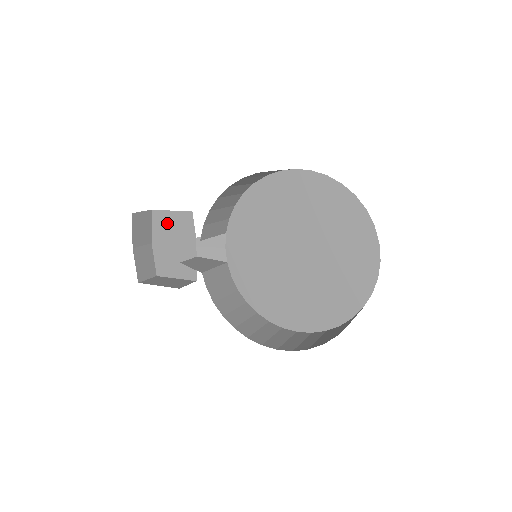
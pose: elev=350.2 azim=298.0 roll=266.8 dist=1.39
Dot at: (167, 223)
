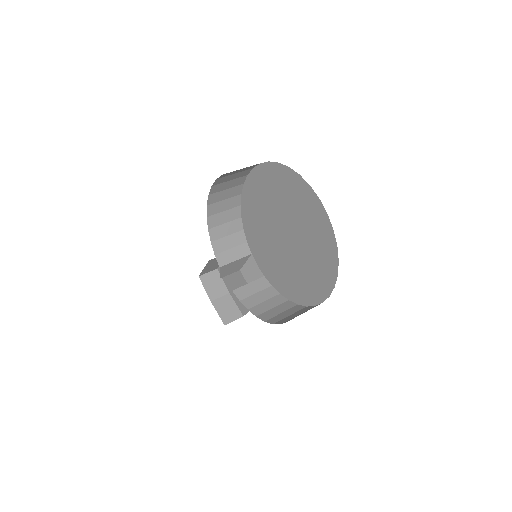
Dot at: occluded
